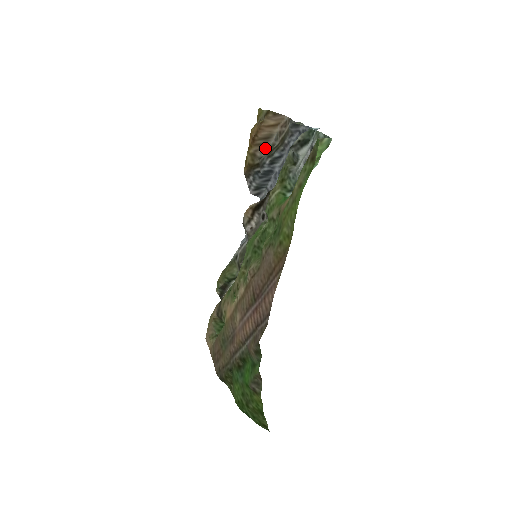
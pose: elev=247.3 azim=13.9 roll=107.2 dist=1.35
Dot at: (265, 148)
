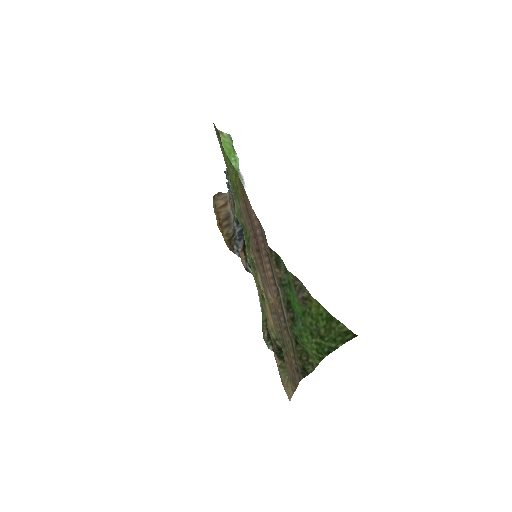
Dot at: occluded
